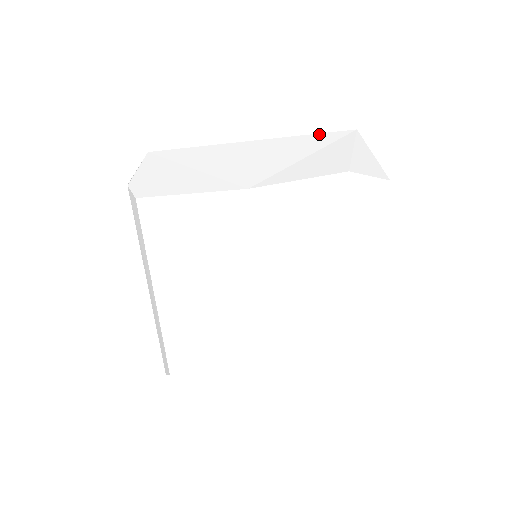
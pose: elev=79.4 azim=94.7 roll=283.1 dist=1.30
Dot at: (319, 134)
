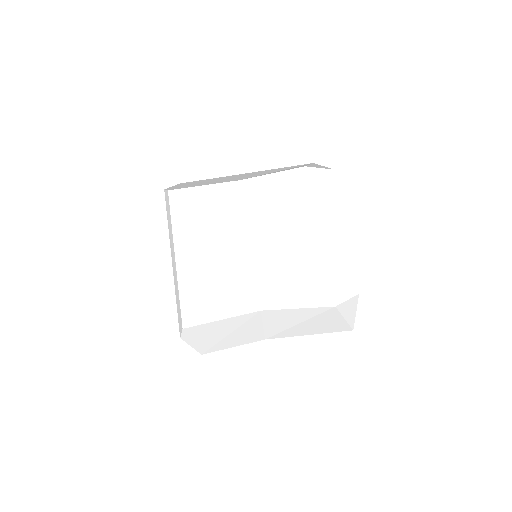
Dot at: (289, 167)
